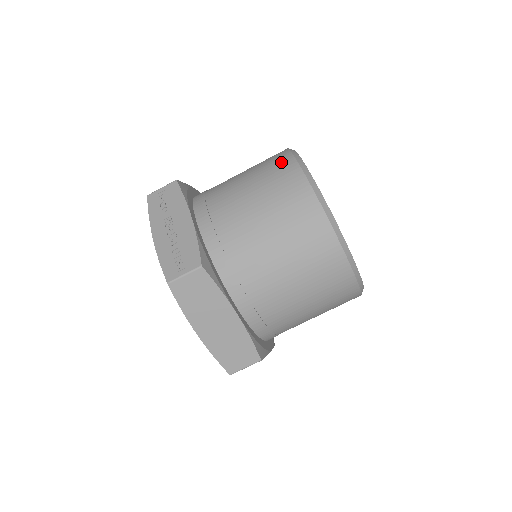
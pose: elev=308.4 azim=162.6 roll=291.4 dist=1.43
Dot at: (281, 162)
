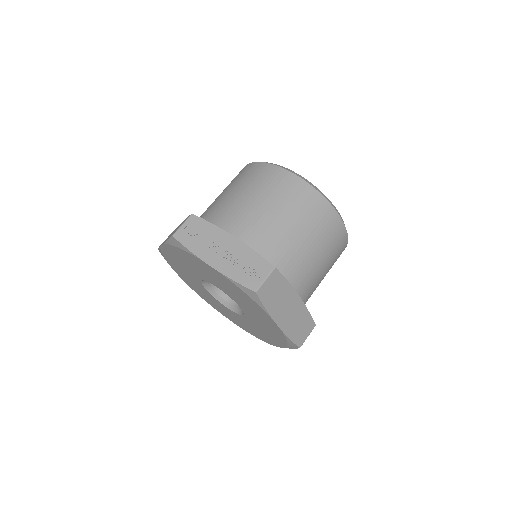
Dot at: (269, 172)
